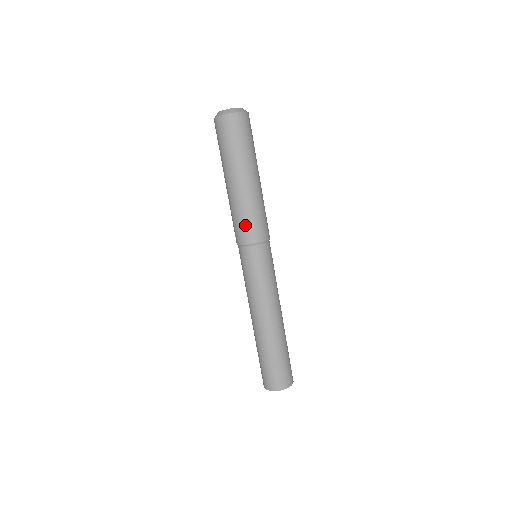
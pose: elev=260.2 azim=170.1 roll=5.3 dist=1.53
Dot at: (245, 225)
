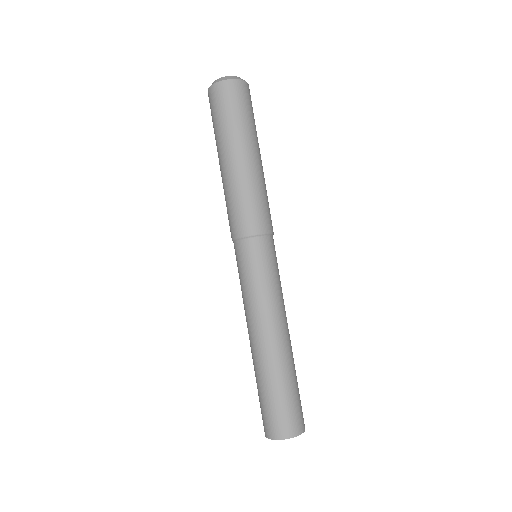
Dot at: (231, 215)
